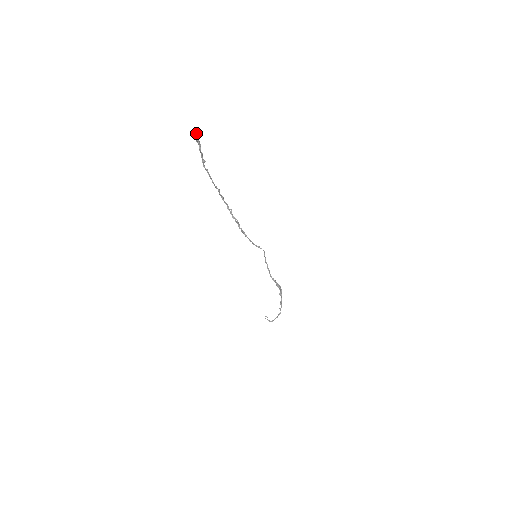
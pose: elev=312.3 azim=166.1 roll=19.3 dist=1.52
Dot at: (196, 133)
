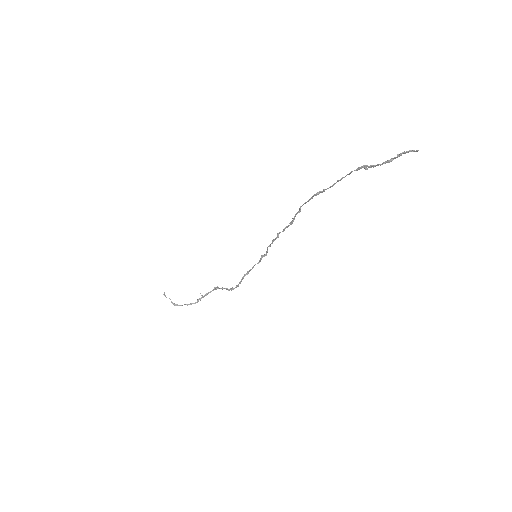
Dot at: (414, 150)
